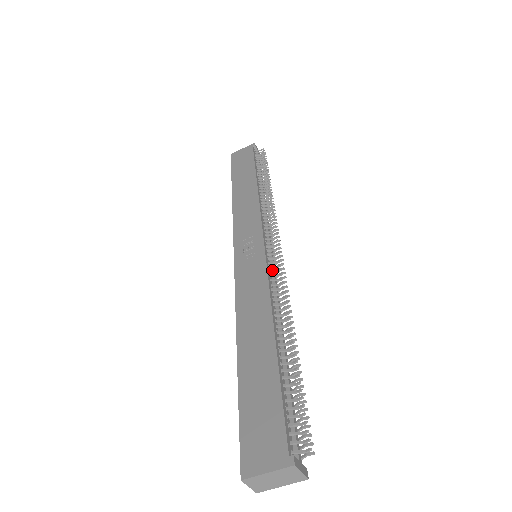
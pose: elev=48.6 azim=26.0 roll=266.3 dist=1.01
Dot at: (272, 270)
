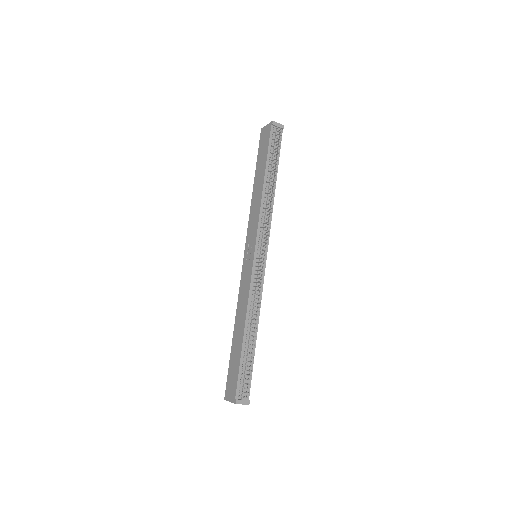
Dot at: (255, 277)
